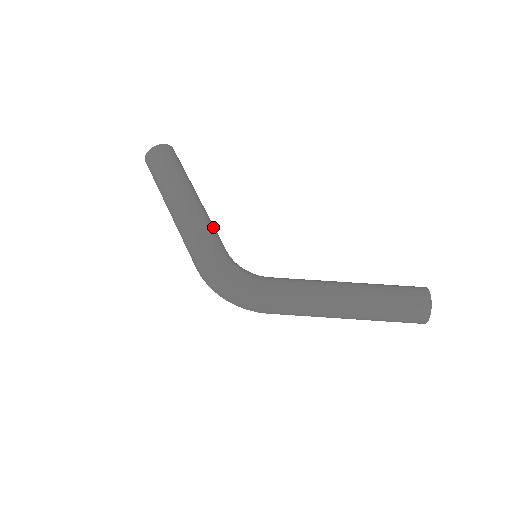
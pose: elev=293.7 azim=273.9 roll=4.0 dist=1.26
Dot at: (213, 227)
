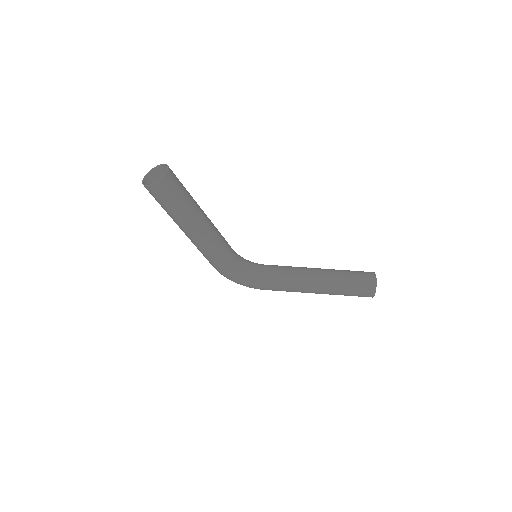
Dot at: (220, 245)
